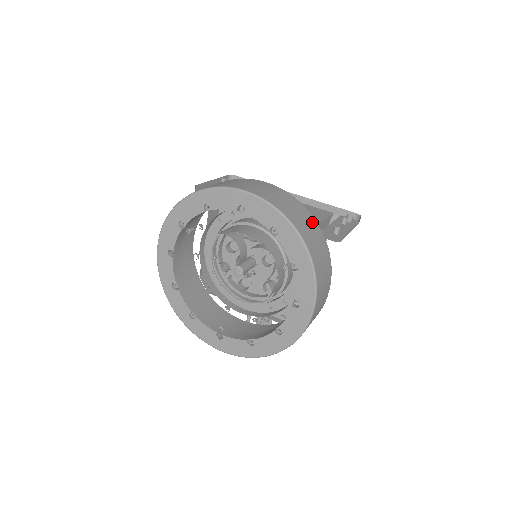
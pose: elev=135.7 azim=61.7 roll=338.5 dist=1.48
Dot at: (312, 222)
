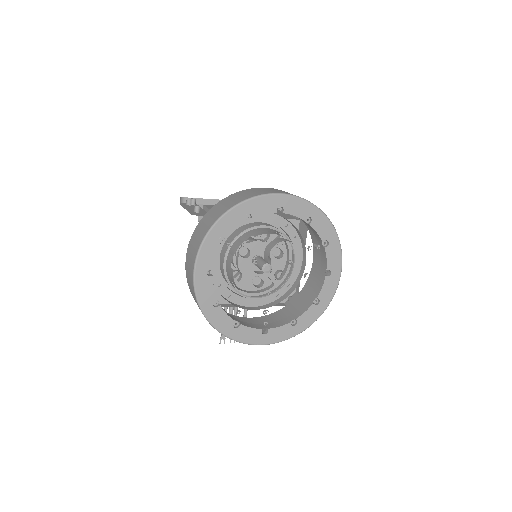
Dot at: occluded
